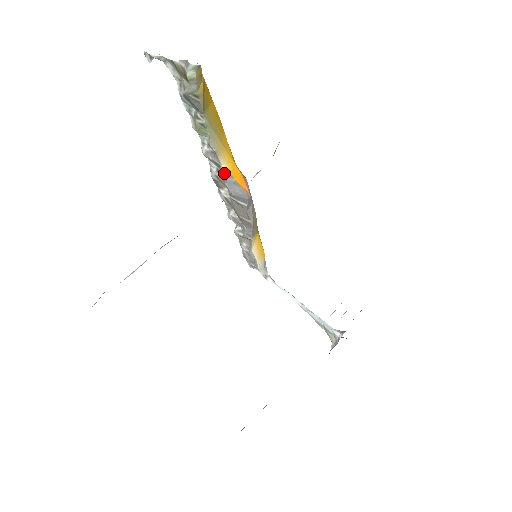
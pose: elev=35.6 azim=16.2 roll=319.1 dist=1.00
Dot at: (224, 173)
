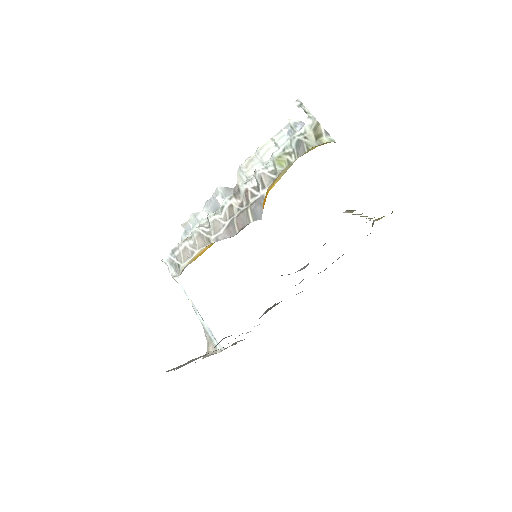
Dot at: (263, 194)
